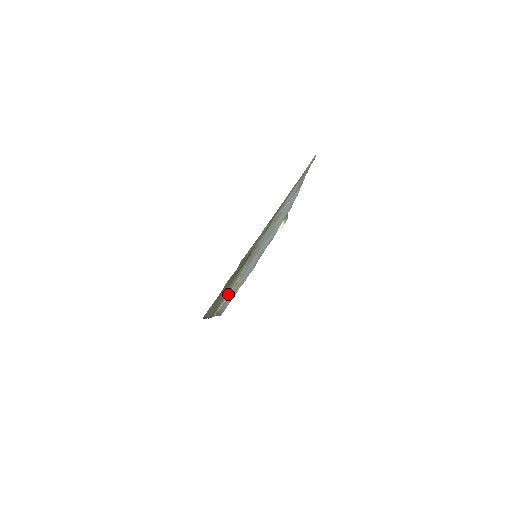
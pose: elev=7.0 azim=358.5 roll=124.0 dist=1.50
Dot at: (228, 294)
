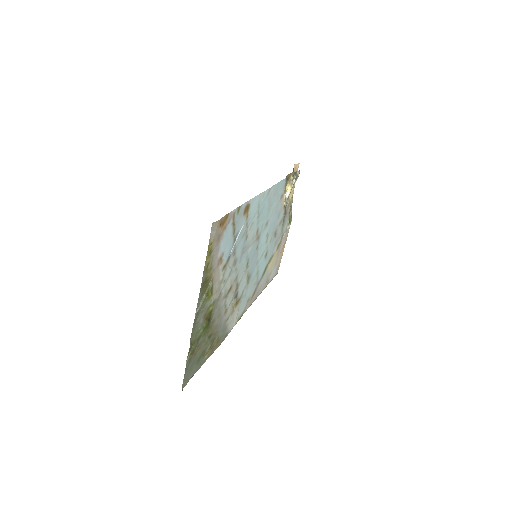
Dot at: (235, 310)
